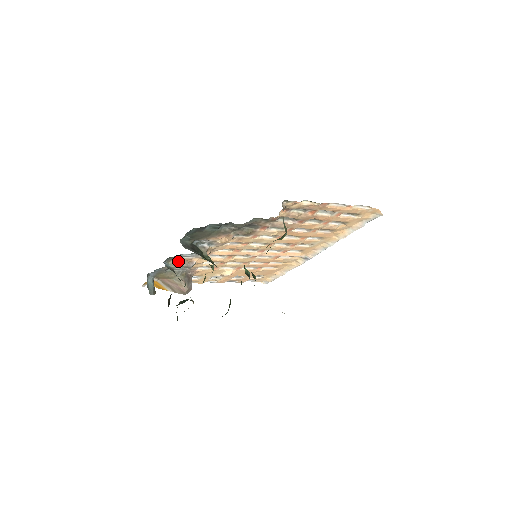
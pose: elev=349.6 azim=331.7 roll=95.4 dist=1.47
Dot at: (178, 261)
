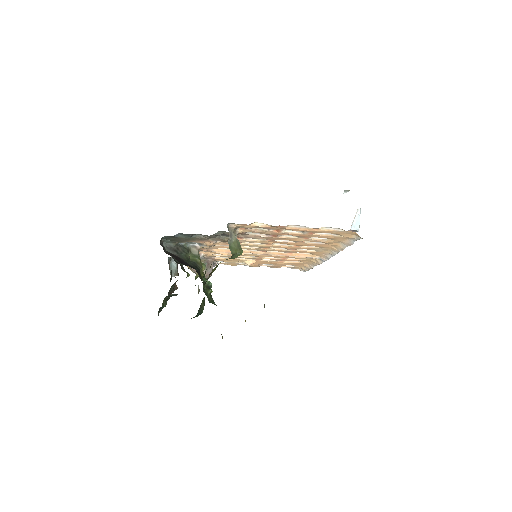
Dot at: occluded
